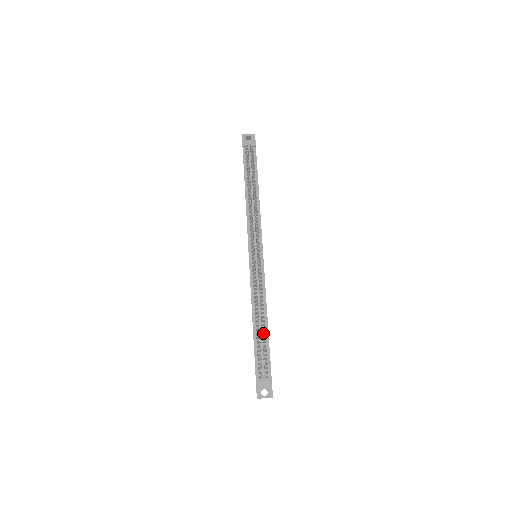
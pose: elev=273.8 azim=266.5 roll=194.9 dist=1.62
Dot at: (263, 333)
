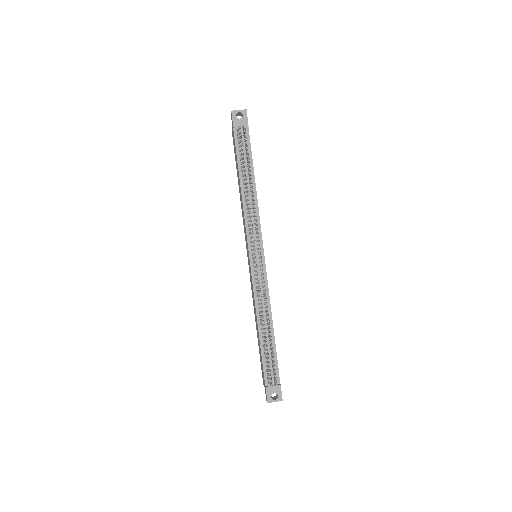
Dot at: occluded
